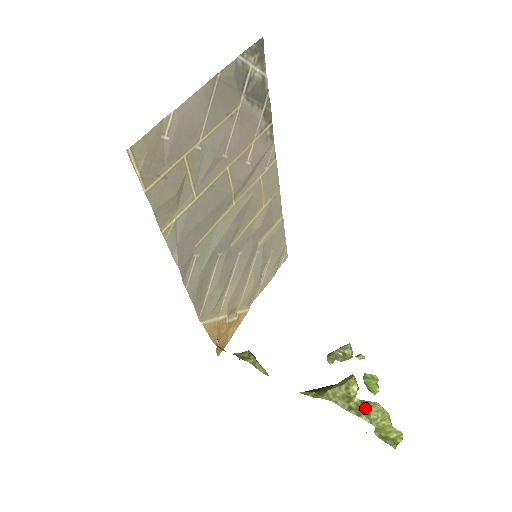
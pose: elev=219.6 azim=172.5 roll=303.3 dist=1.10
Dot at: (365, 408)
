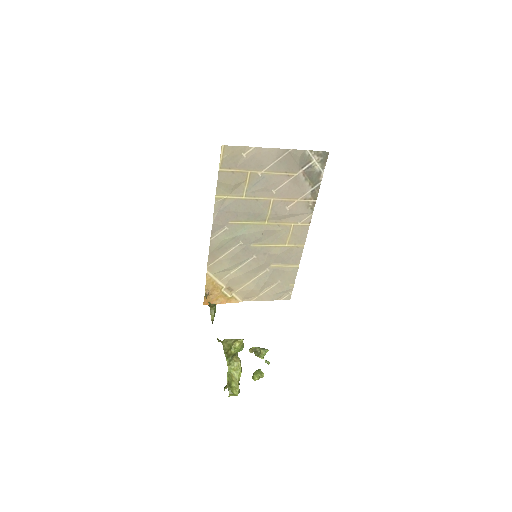
Dot at: (232, 356)
